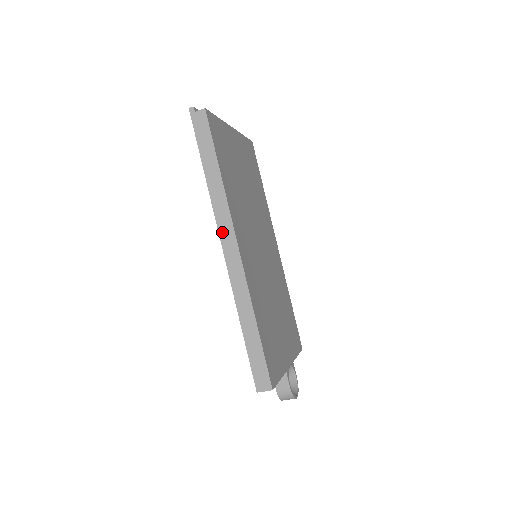
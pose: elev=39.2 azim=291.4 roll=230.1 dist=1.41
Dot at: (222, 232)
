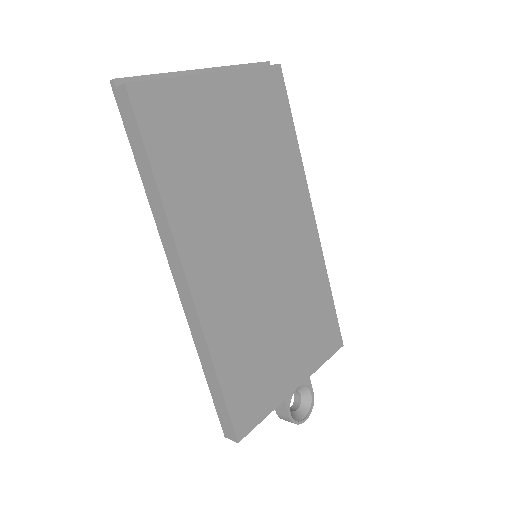
Dot at: (170, 259)
